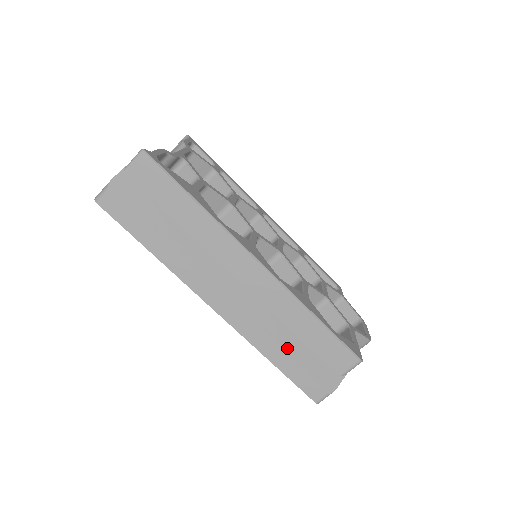
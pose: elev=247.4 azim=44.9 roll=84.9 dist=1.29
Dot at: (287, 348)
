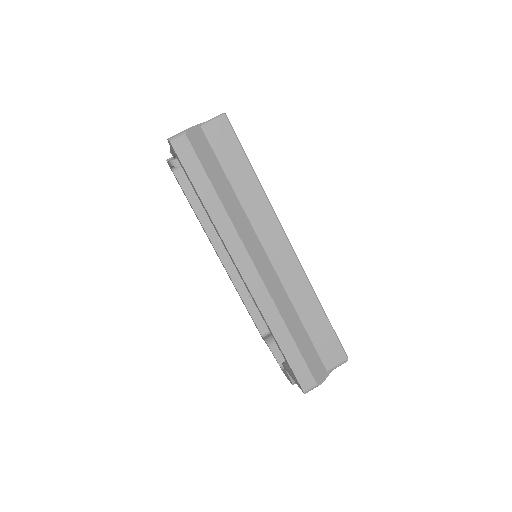
Dot at: (294, 331)
